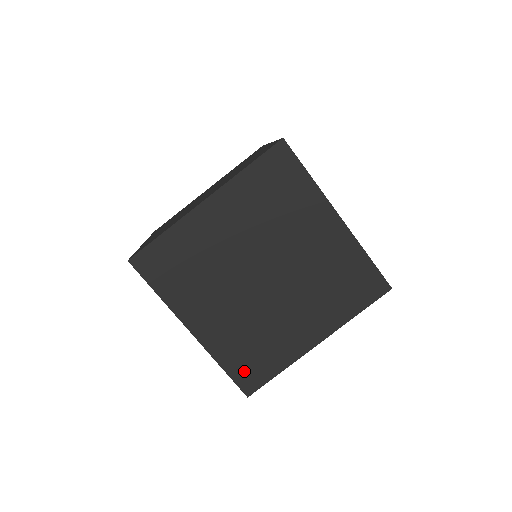
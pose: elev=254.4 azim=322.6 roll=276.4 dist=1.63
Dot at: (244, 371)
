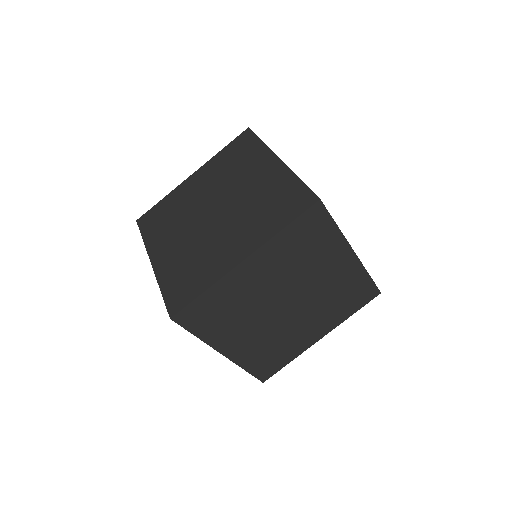
Dot at: (263, 368)
